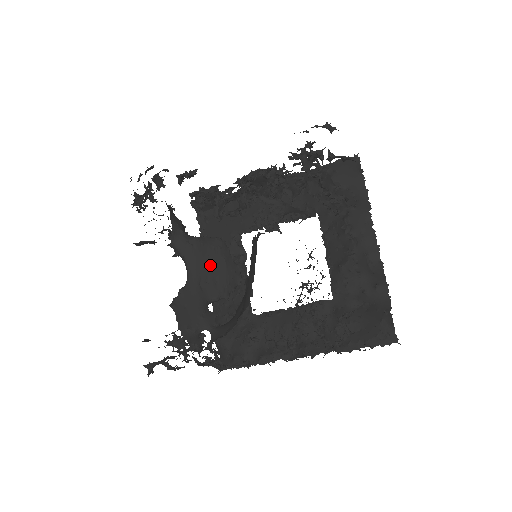
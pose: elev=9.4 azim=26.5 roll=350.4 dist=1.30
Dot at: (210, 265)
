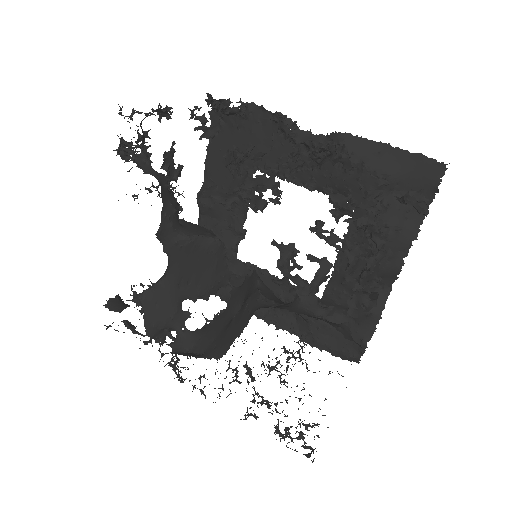
Dot at: (197, 268)
